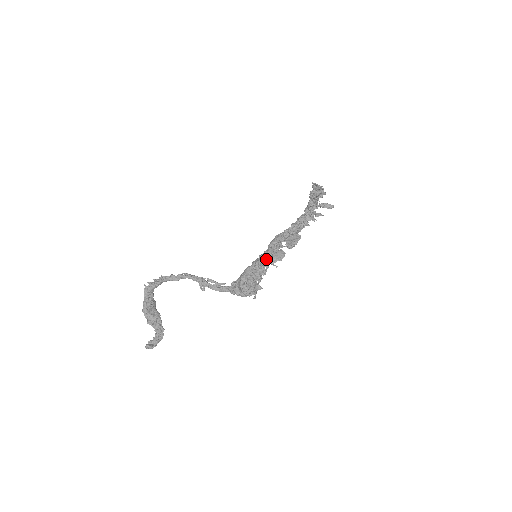
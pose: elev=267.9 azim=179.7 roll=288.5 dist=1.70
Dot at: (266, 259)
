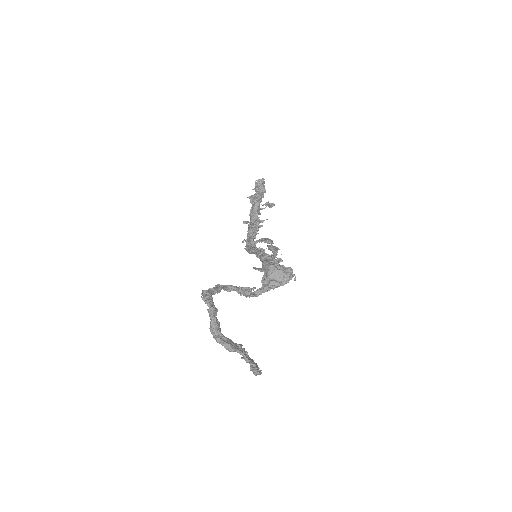
Dot at: occluded
